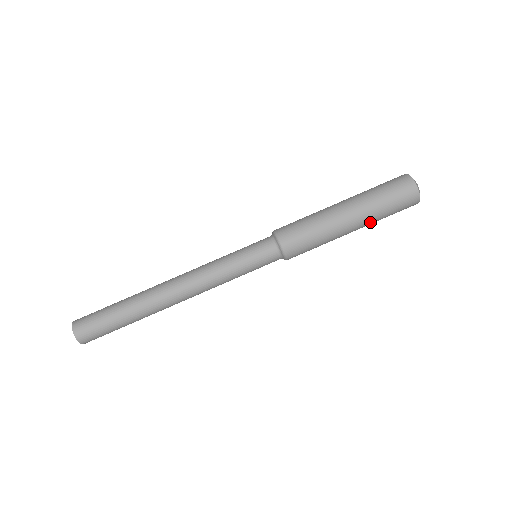
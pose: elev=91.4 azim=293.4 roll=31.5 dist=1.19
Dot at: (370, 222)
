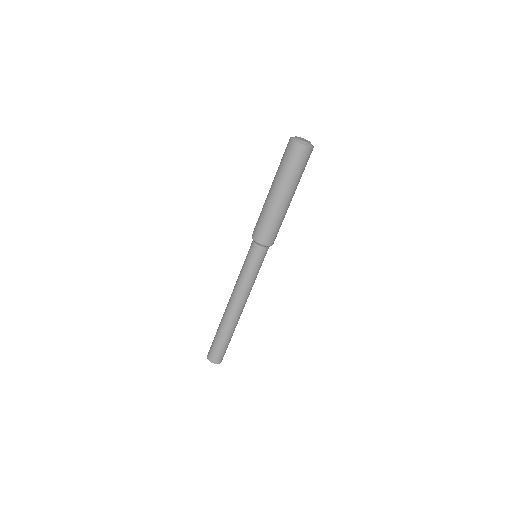
Dot at: (297, 185)
